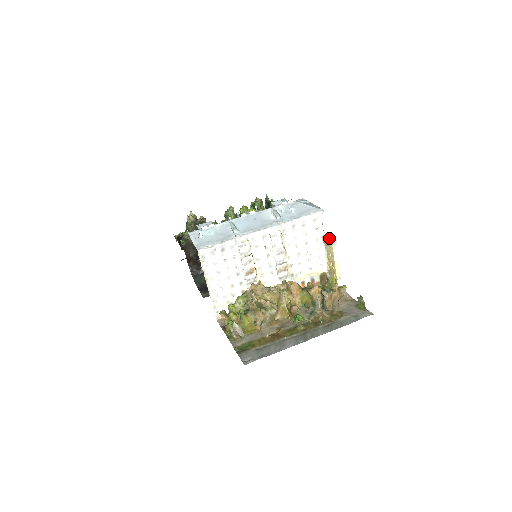
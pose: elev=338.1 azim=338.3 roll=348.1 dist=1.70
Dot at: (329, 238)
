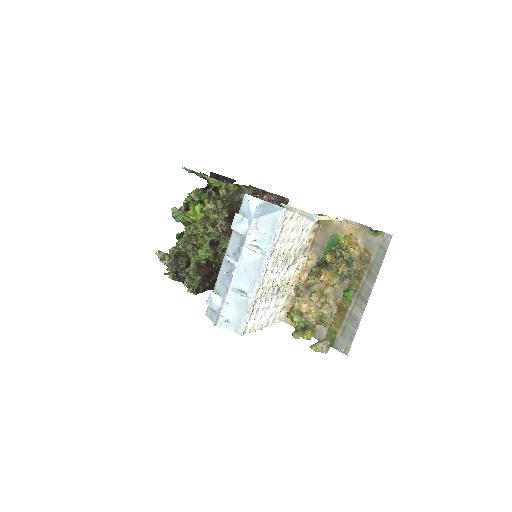
Dot at: (308, 216)
